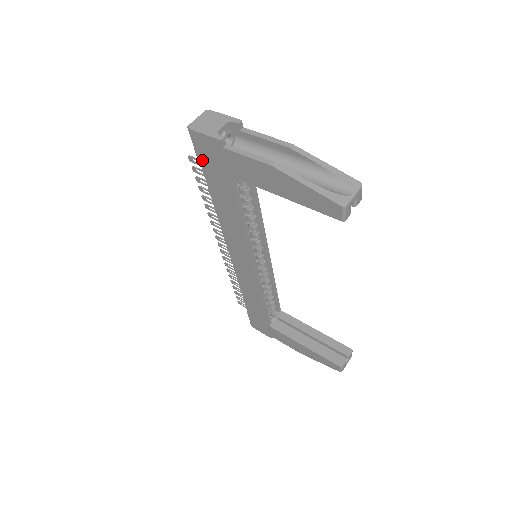
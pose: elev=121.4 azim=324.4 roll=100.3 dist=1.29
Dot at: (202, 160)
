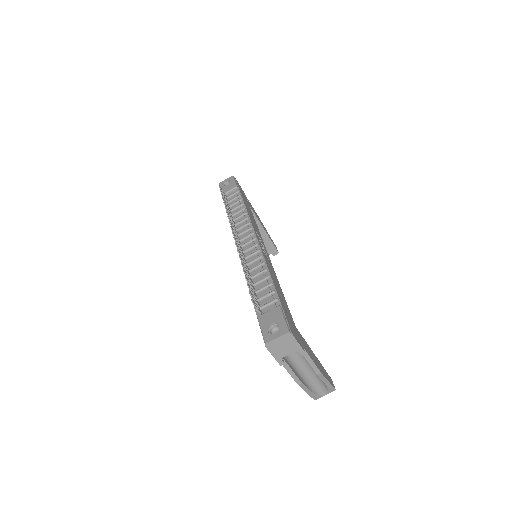
Dot at: occluded
